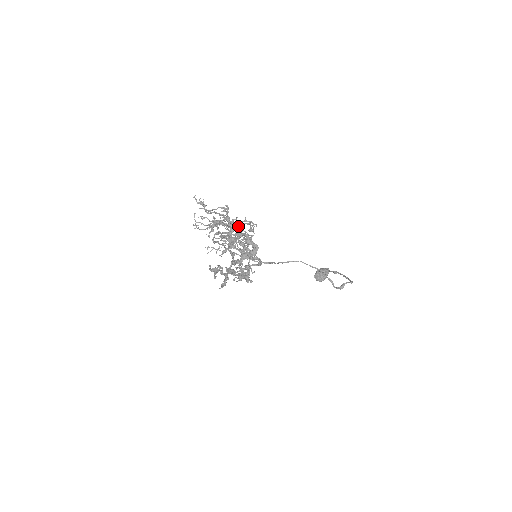
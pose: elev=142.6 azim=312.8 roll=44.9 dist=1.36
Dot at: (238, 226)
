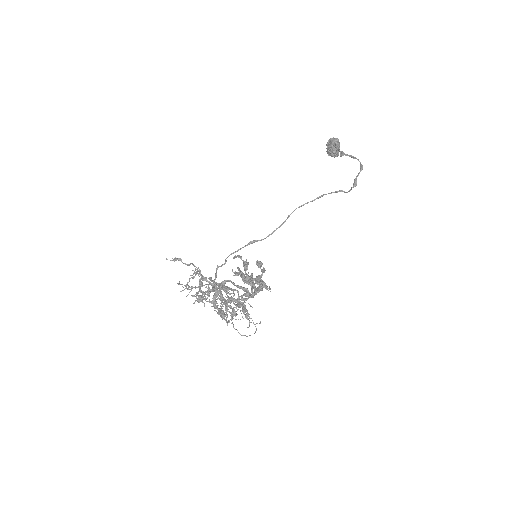
Dot at: (216, 295)
